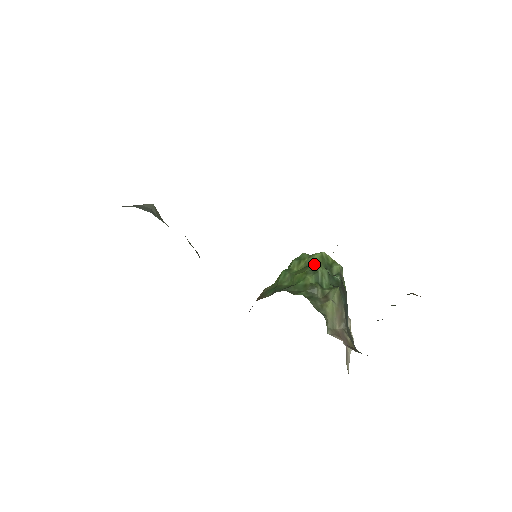
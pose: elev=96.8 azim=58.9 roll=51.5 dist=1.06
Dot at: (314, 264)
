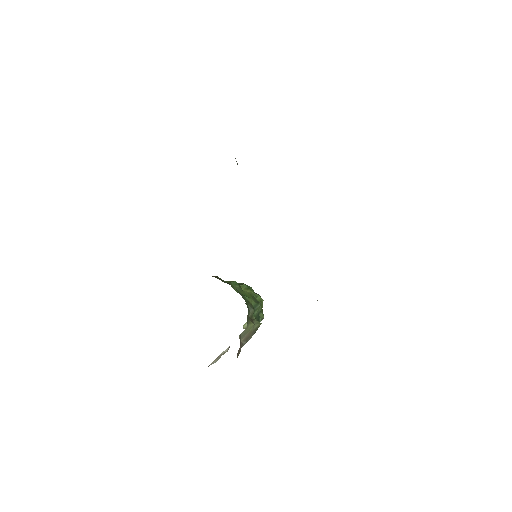
Dot at: (257, 299)
